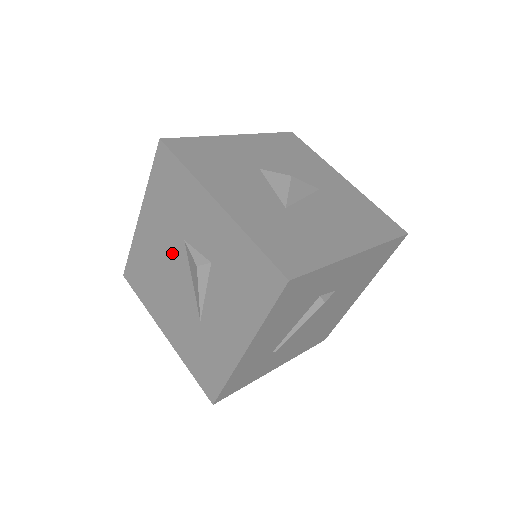
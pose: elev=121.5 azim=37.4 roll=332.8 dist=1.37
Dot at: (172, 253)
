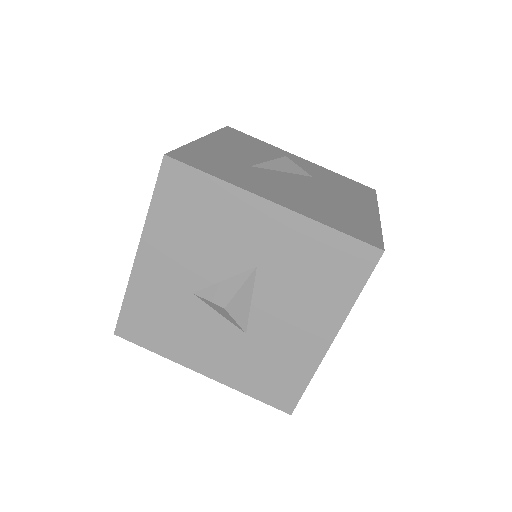
Dot at: occluded
